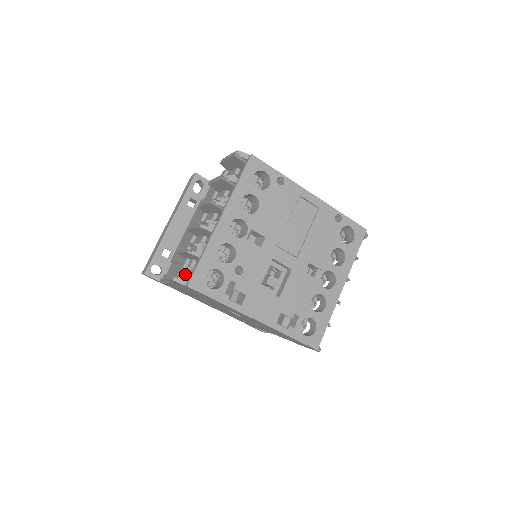
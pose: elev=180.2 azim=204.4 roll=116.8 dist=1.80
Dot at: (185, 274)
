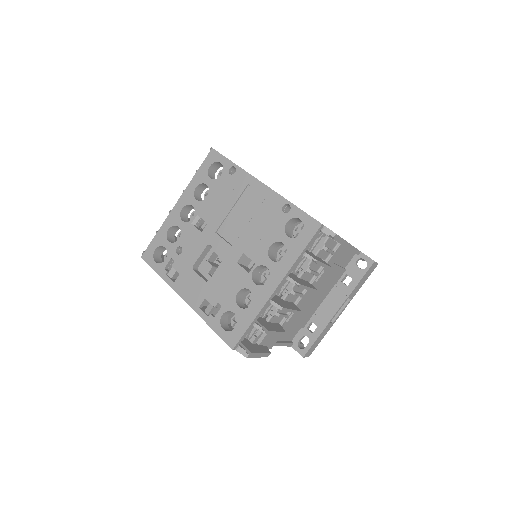
Dot at: occluded
